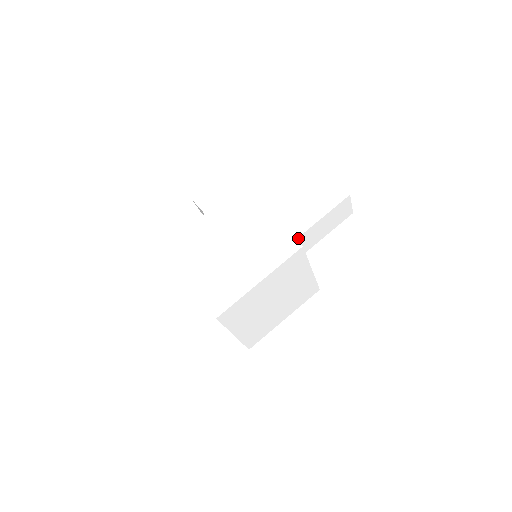
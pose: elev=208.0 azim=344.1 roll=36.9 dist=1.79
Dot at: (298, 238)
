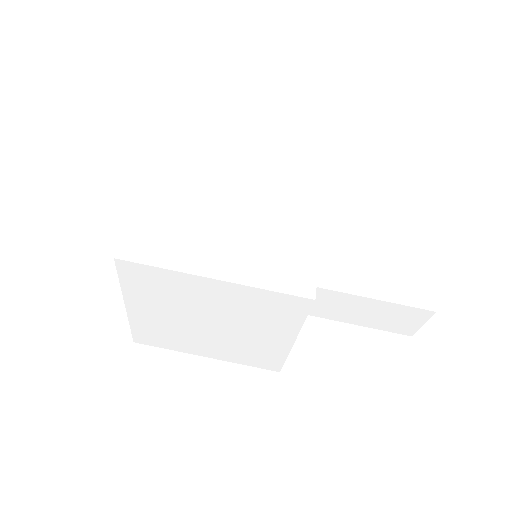
Dot at: (322, 289)
